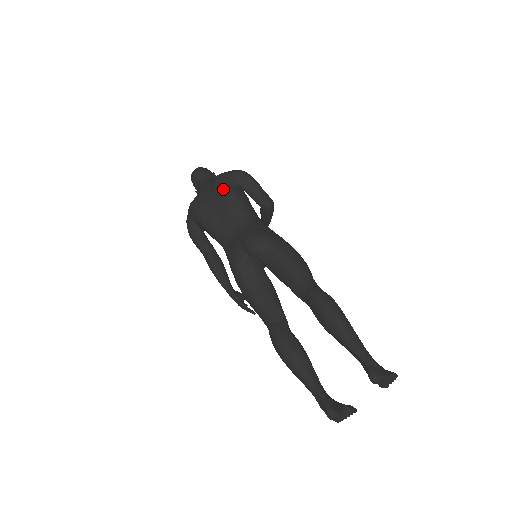
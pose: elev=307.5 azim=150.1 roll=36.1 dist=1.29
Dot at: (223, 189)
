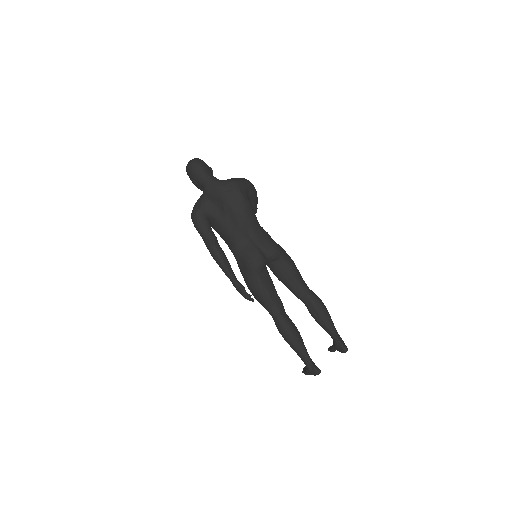
Dot at: (243, 197)
